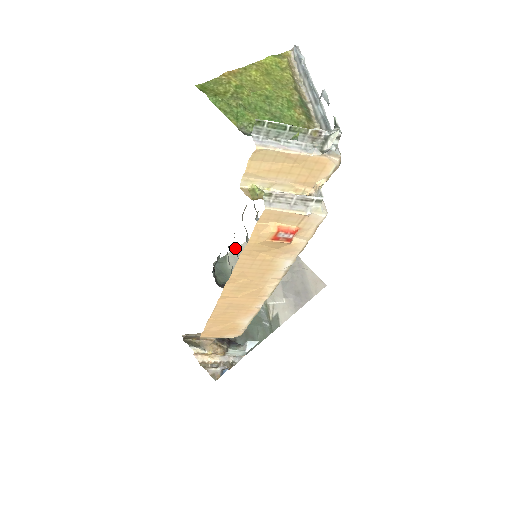
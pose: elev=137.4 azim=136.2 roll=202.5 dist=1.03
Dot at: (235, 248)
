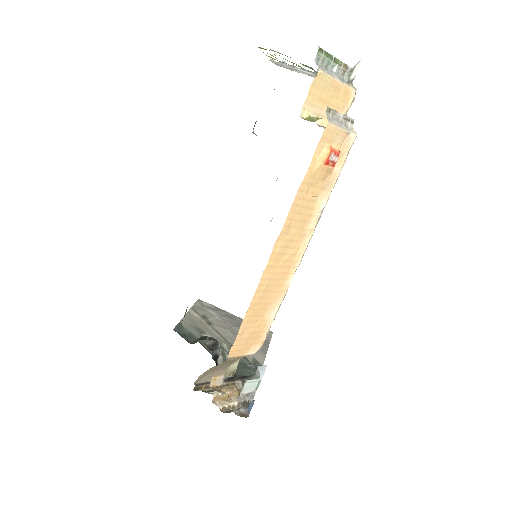
Dot at: (183, 317)
